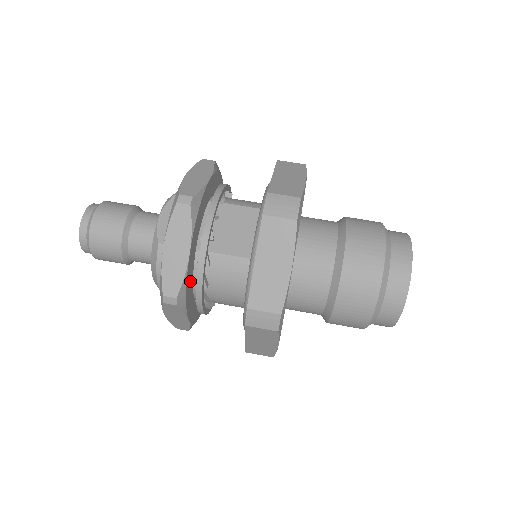
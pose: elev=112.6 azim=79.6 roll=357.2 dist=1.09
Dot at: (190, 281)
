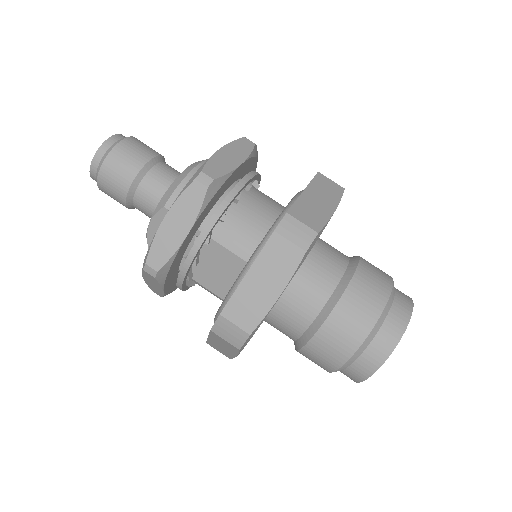
Dot at: occluded
